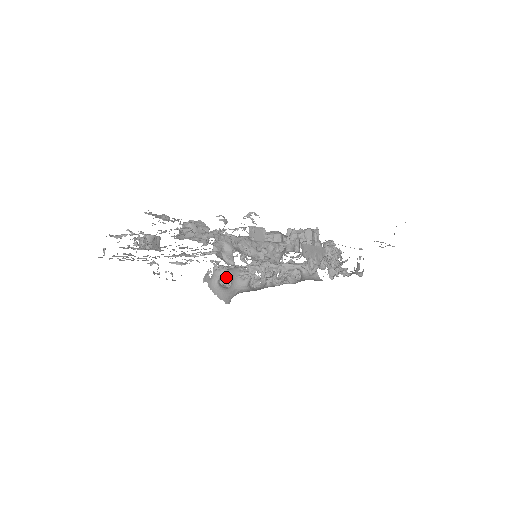
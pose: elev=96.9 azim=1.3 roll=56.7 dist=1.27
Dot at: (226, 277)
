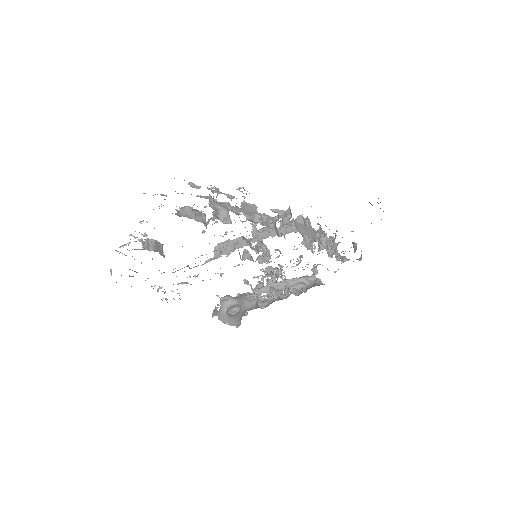
Dot at: (234, 308)
